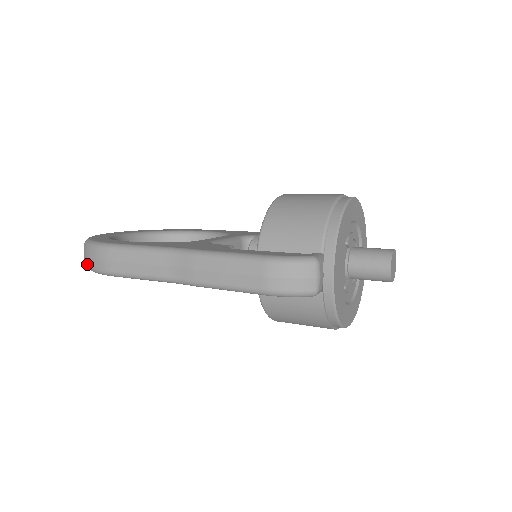
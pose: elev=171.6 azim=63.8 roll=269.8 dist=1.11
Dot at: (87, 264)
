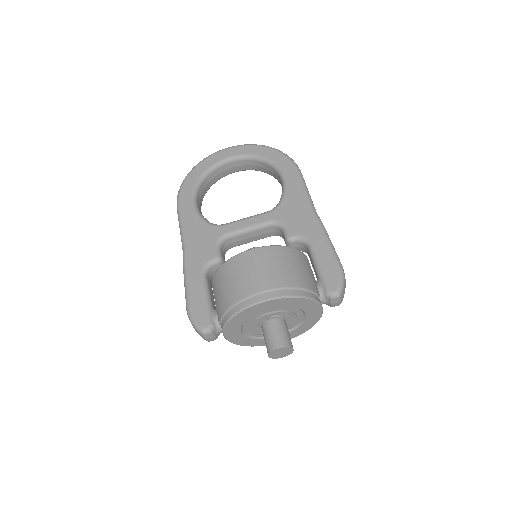
Dot at: occluded
